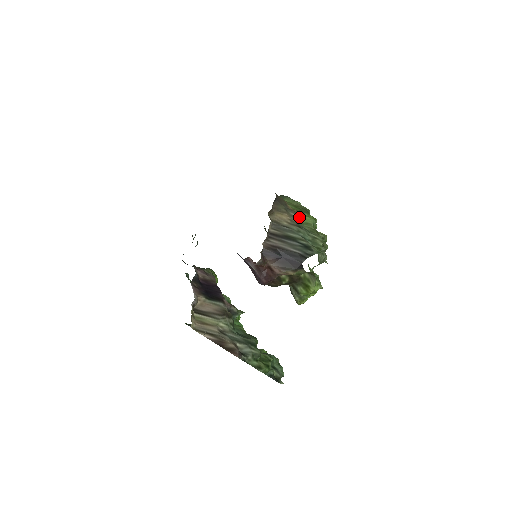
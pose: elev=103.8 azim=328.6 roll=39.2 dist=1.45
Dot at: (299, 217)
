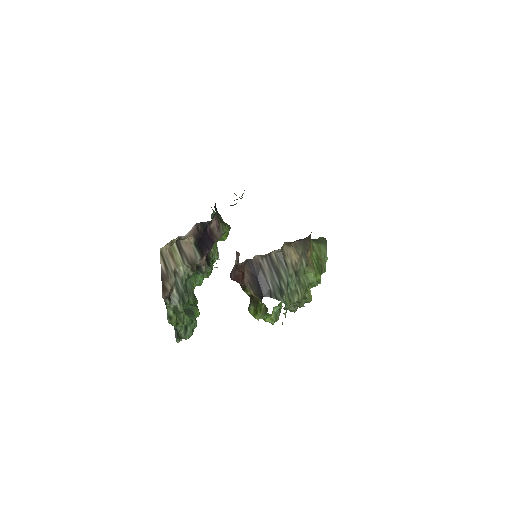
Dot at: (307, 268)
